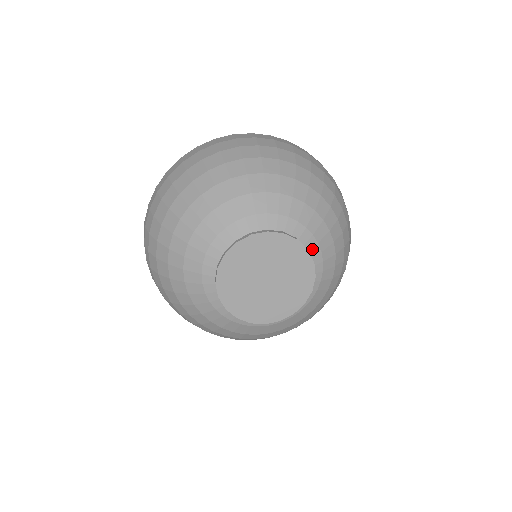
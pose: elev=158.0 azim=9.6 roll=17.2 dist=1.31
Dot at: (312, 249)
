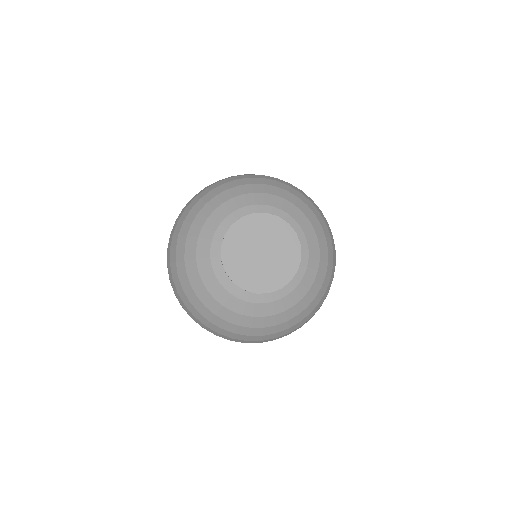
Dot at: (272, 212)
